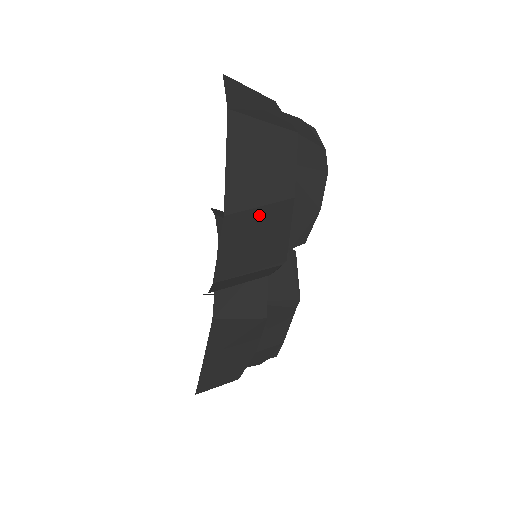
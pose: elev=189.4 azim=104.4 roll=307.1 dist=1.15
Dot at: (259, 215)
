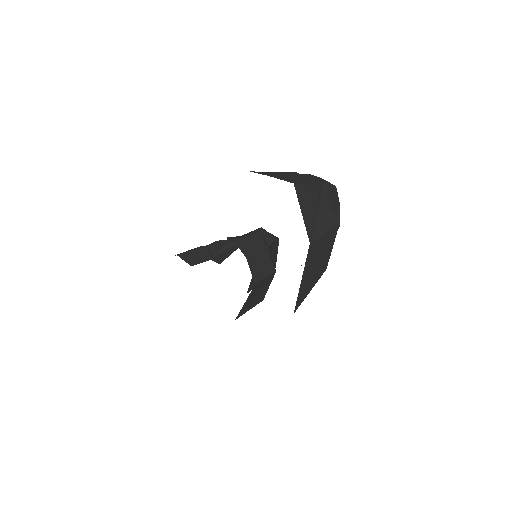
Dot at: occluded
